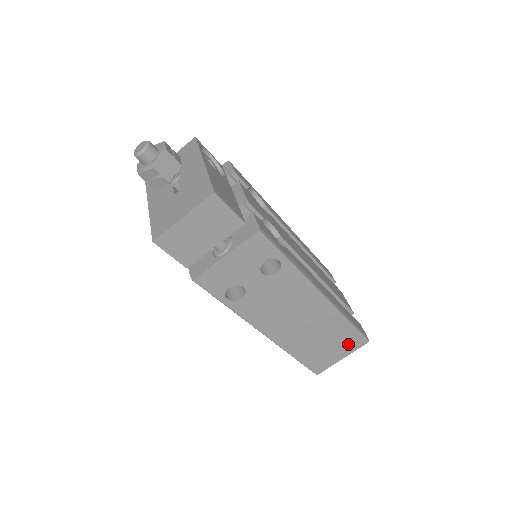
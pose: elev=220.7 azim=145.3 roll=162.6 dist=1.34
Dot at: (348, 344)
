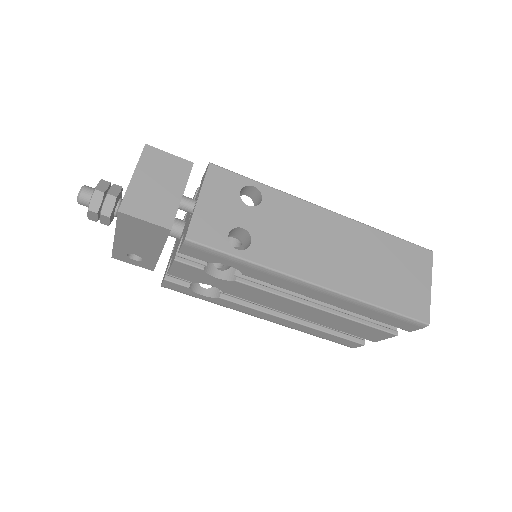
Dot at: (415, 263)
